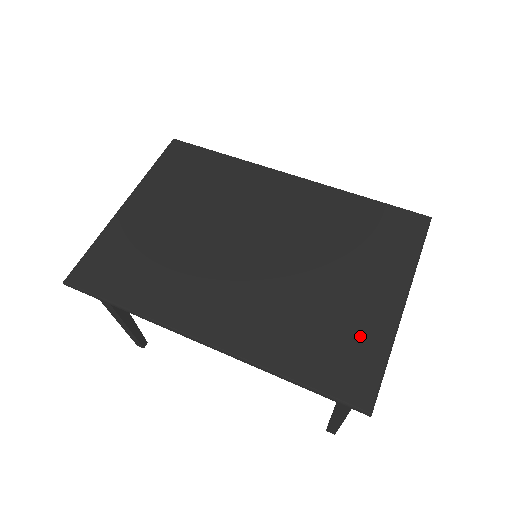
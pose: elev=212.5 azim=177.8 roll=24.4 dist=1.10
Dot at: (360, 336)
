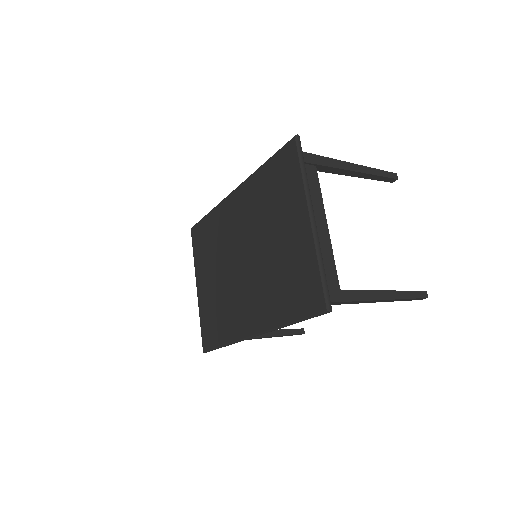
Dot at: (302, 265)
